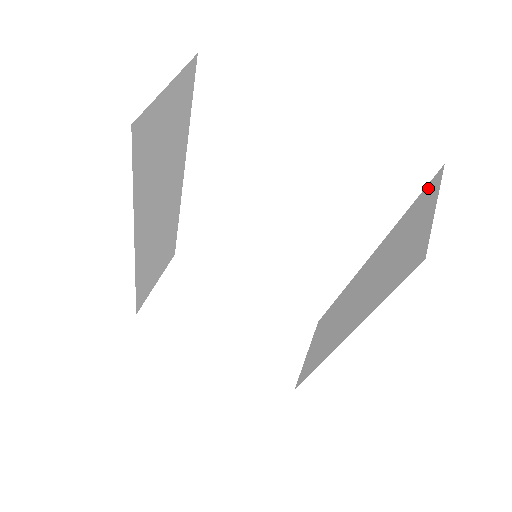
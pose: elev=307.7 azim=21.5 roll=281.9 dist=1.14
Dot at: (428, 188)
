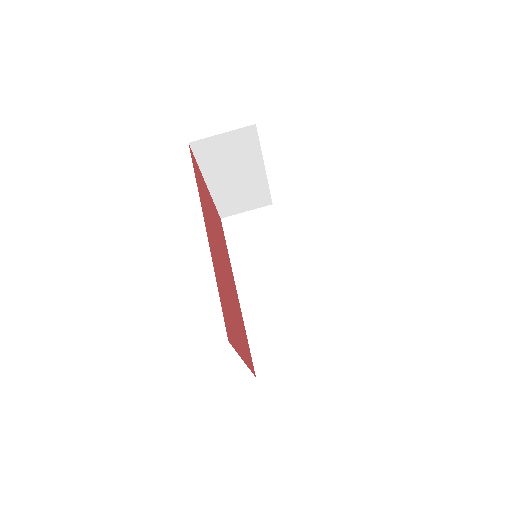
Dot at: (310, 349)
